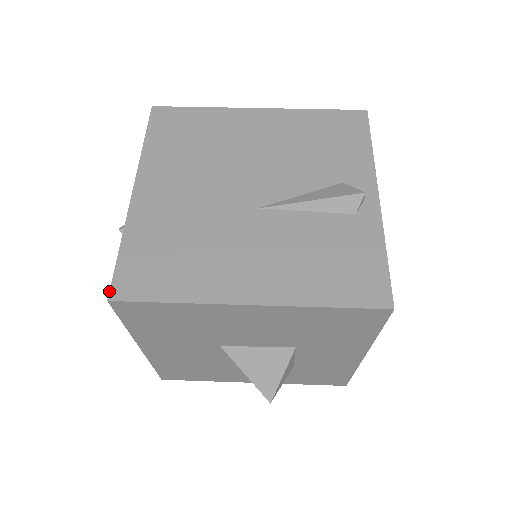
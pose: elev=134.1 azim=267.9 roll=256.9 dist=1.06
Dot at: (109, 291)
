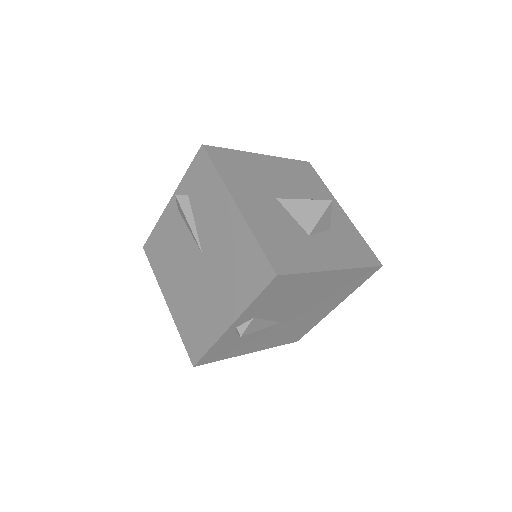
Dot at: (199, 149)
